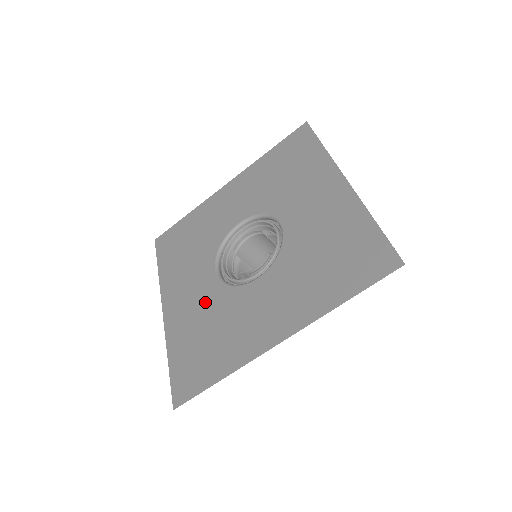
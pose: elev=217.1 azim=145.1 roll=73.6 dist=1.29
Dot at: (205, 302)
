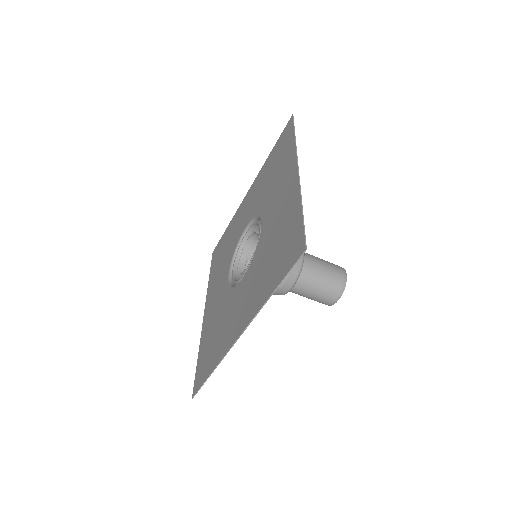
Dot at: (219, 304)
